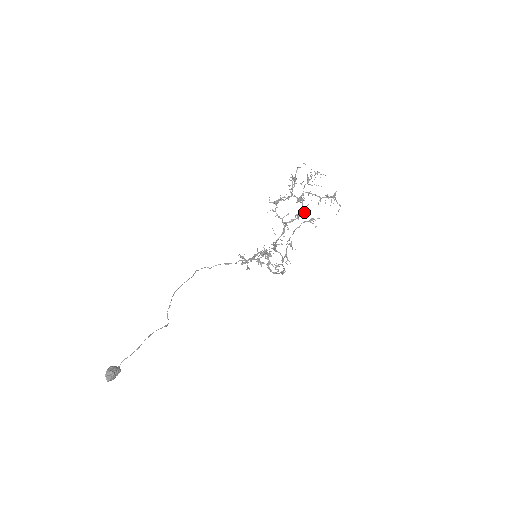
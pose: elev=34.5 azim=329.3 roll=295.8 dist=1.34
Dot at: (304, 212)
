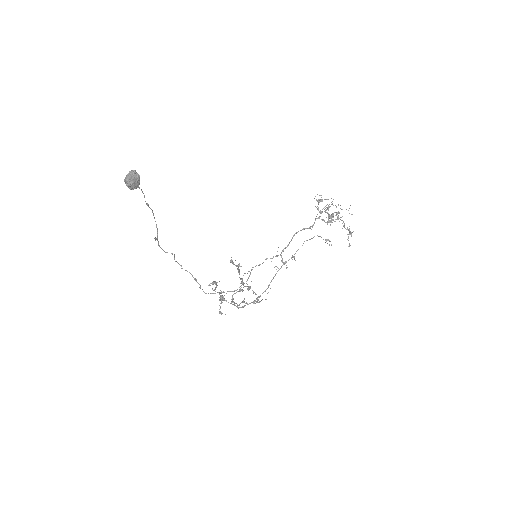
Dot at: occluded
